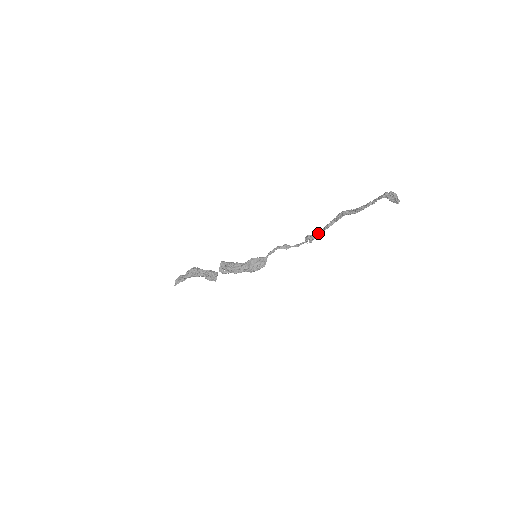
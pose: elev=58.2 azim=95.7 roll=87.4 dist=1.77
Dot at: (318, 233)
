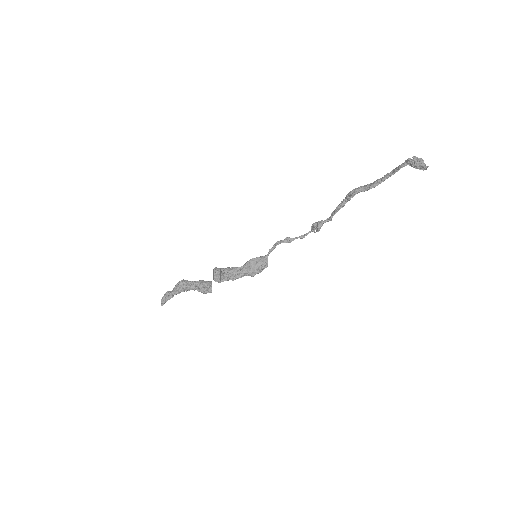
Dot at: (327, 218)
